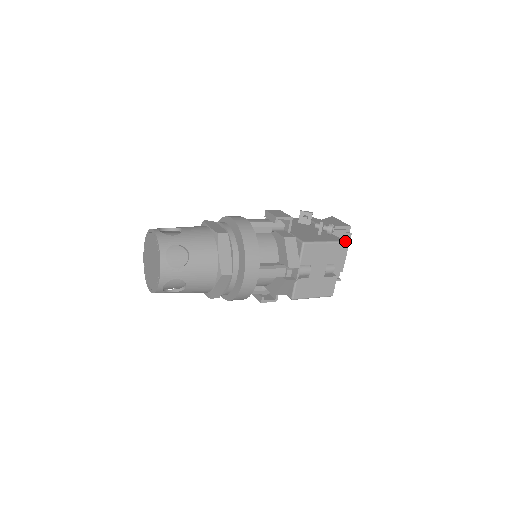
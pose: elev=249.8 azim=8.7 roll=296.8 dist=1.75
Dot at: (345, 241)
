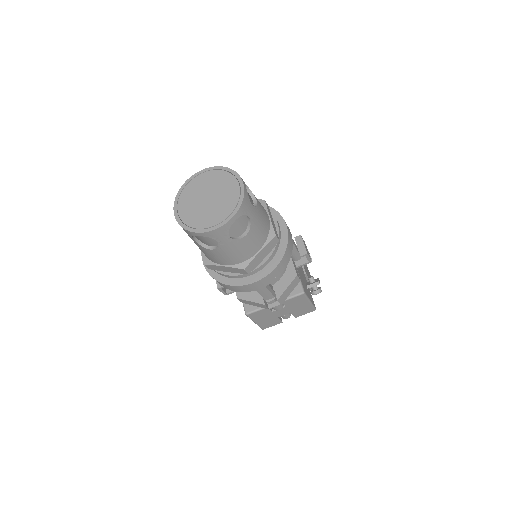
Dot at: occluded
